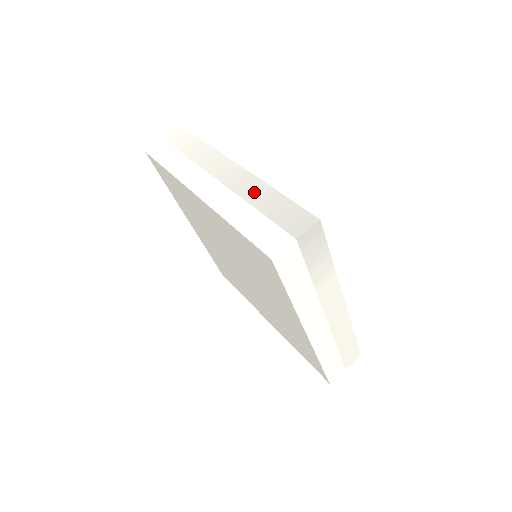
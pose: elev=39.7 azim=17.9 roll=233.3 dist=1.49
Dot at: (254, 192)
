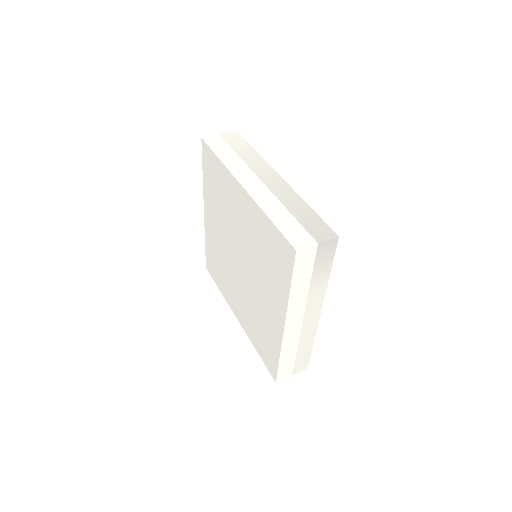
Dot at: (290, 200)
